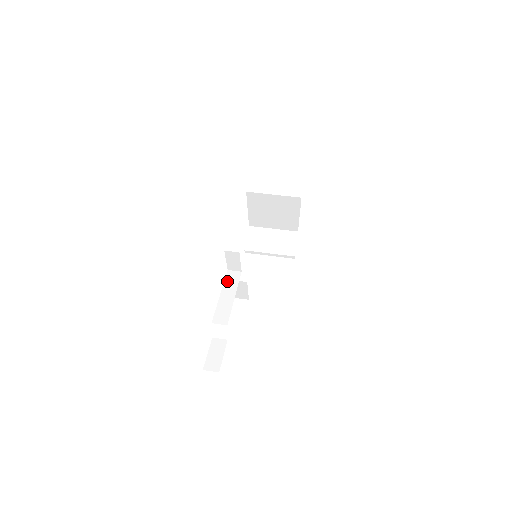
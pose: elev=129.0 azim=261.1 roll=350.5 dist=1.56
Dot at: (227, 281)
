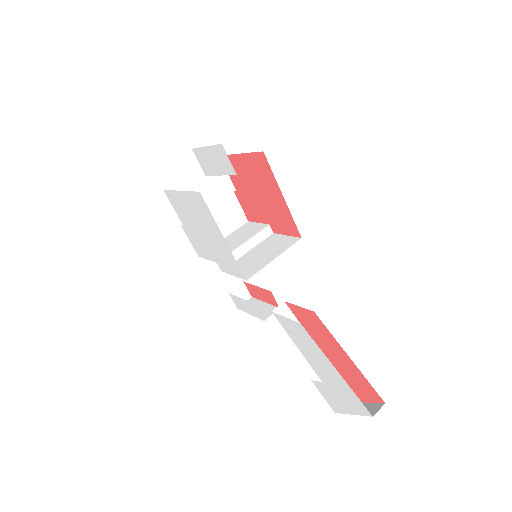
Dot at: occluded
